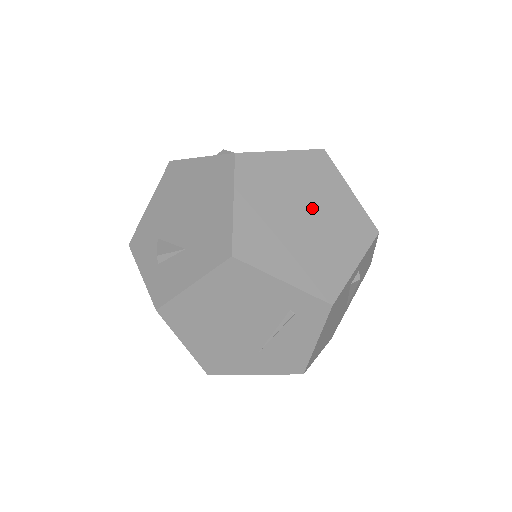
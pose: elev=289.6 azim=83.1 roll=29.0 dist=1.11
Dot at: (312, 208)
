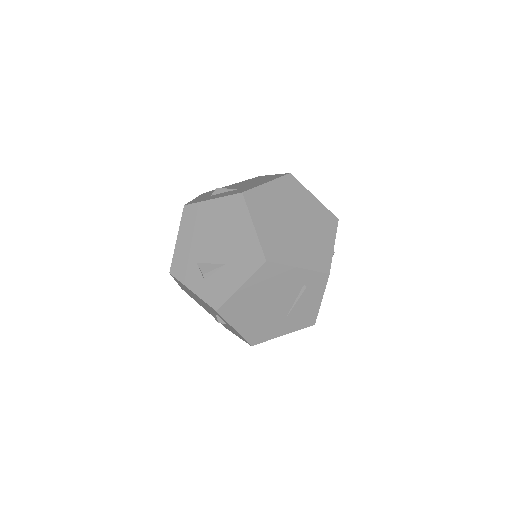
Dot at: (297, 215)
